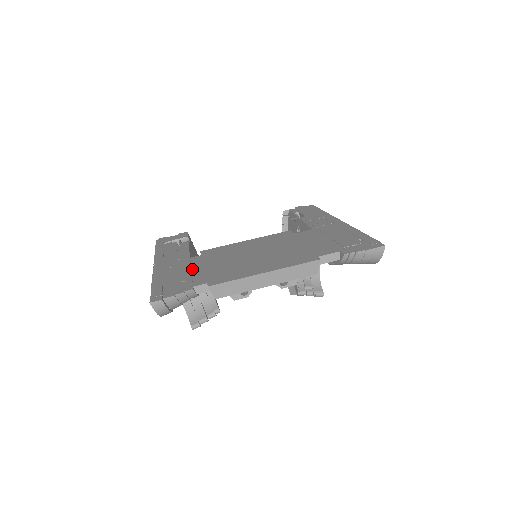
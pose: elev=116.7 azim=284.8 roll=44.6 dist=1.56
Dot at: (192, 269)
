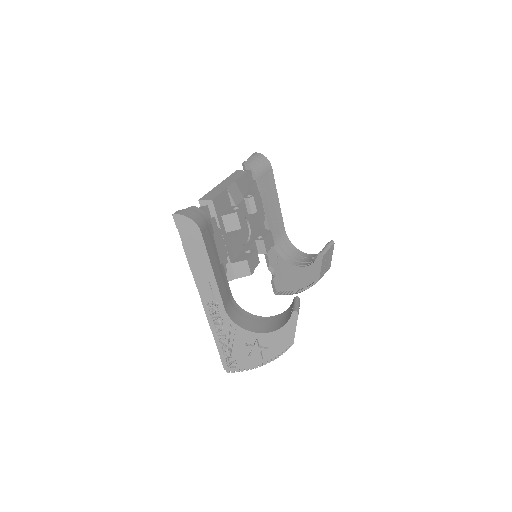
Dot at: occluded
